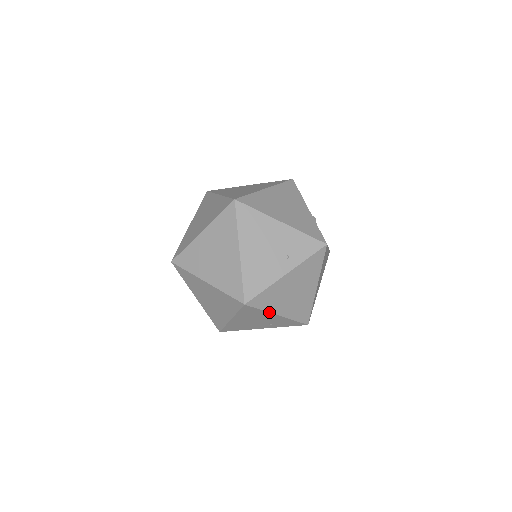
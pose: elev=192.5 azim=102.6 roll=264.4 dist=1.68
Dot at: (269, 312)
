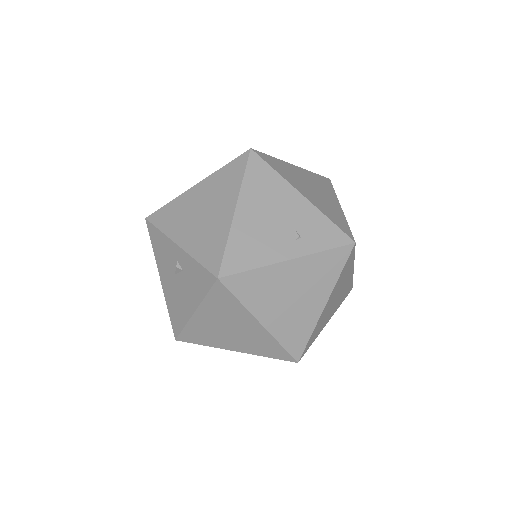
Dot at: (287, 181)
